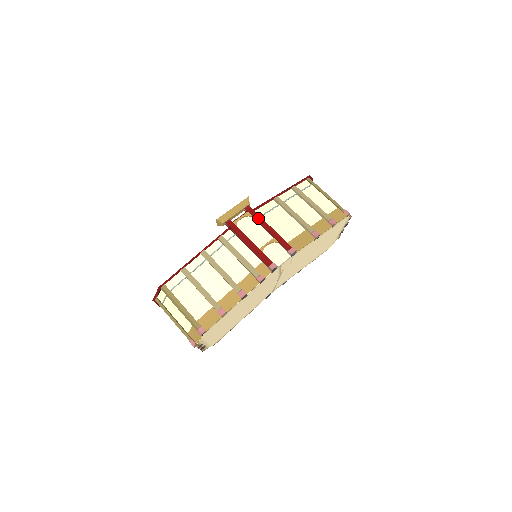
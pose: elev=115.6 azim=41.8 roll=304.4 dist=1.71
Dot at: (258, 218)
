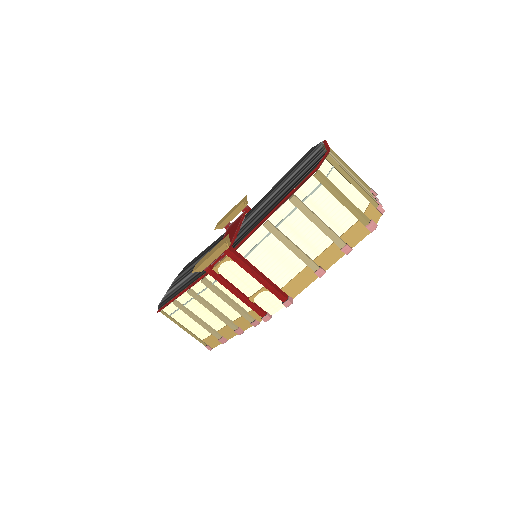
Dot at: (242, 265)
